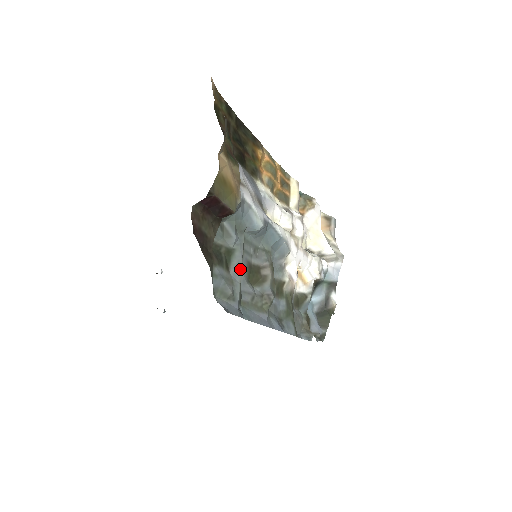
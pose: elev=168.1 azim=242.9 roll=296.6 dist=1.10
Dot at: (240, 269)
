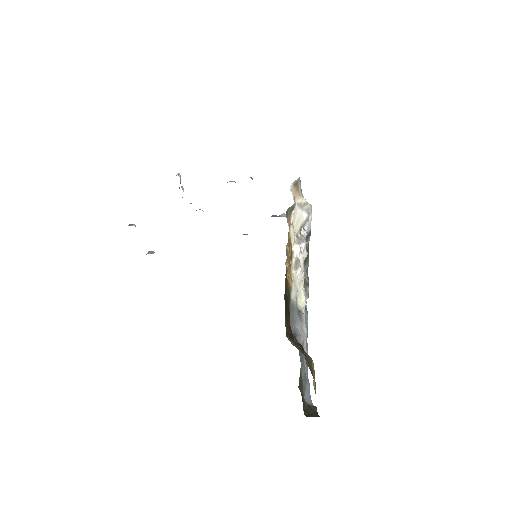
Dot at: (304, 366)
